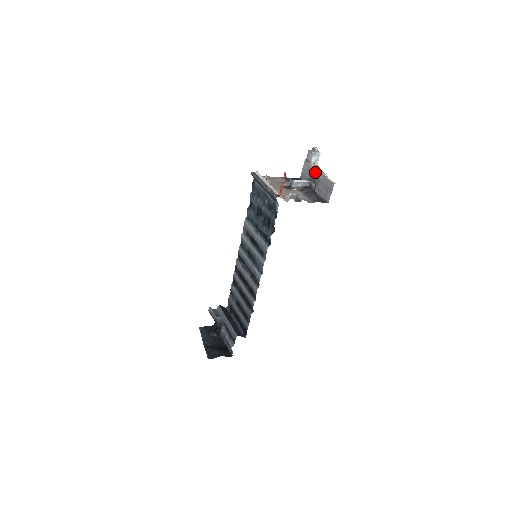
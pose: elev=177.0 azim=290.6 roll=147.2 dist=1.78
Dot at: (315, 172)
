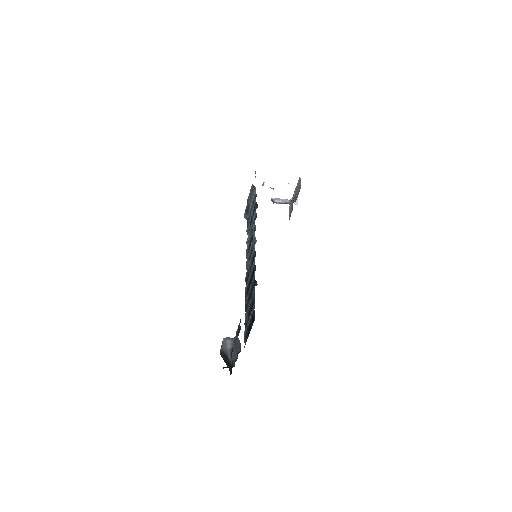
Dot at: (293, 198)
